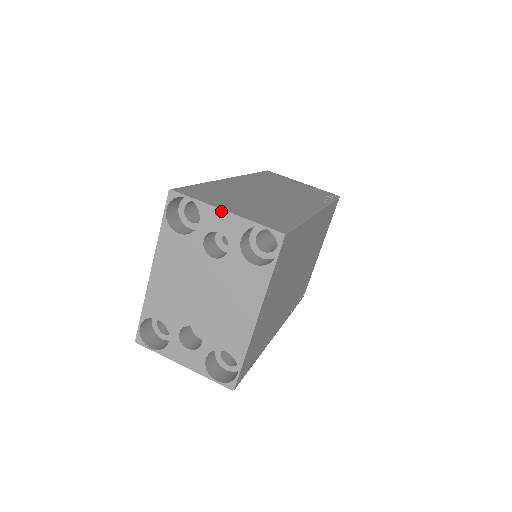
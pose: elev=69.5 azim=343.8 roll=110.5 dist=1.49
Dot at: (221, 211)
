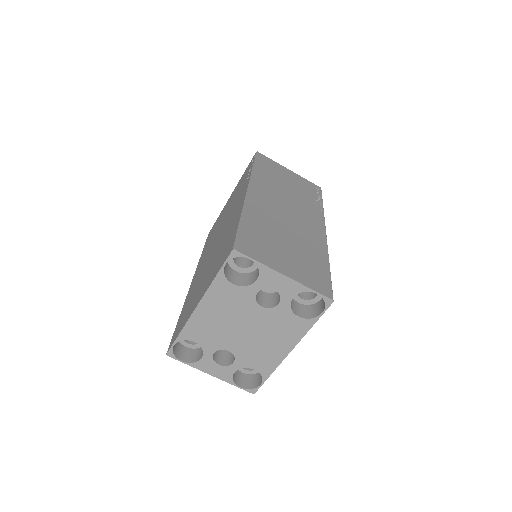
Dot at: (281, 275)
